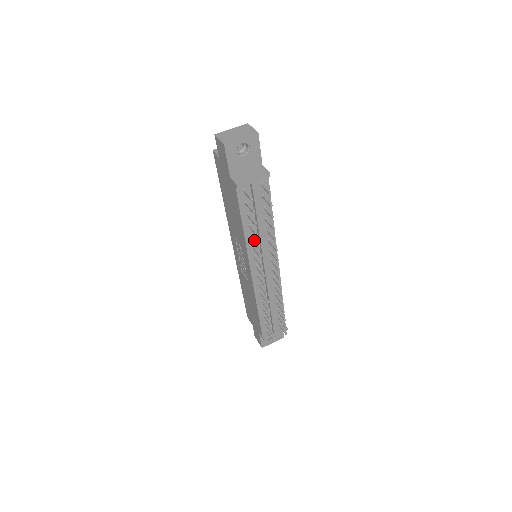
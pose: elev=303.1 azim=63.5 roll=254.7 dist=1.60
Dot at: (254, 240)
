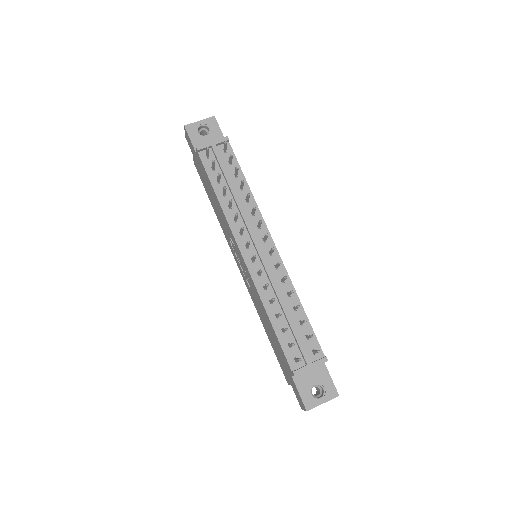
Dot at: (229, 203)
